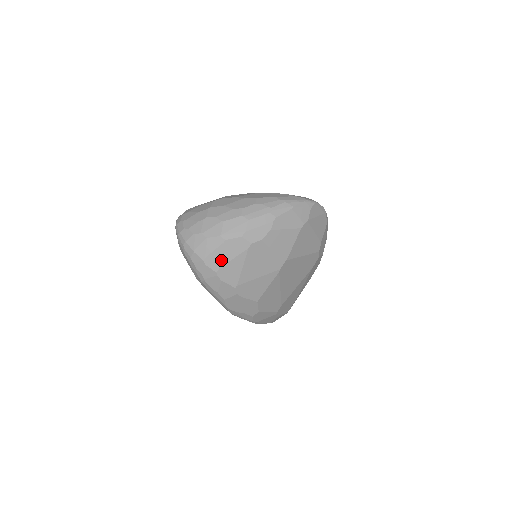
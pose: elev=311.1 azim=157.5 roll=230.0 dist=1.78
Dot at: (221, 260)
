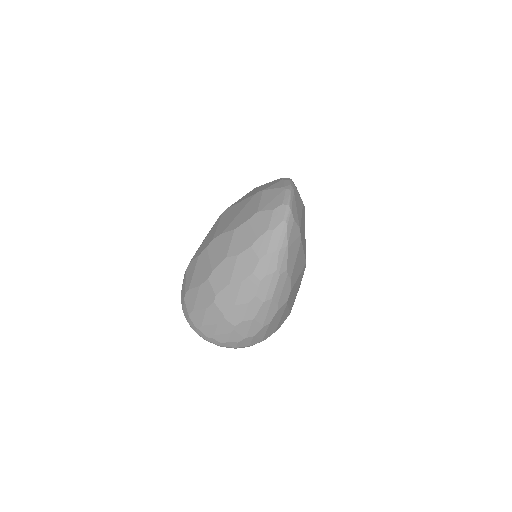
Dot at: (274, 328)
